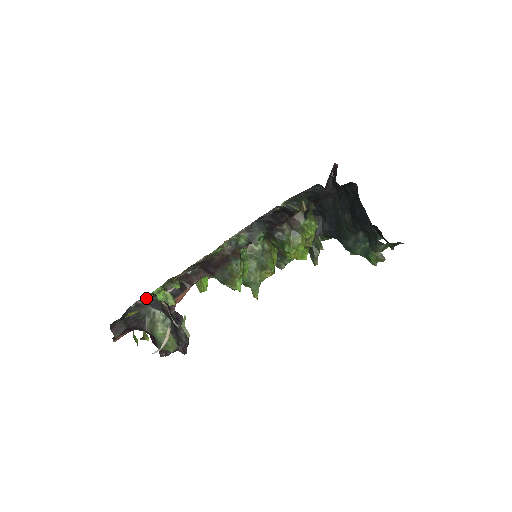
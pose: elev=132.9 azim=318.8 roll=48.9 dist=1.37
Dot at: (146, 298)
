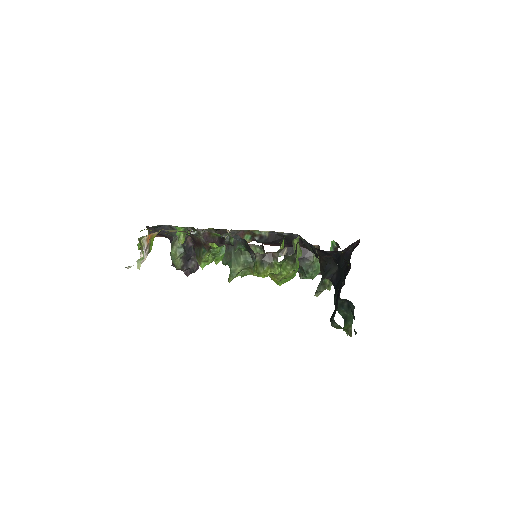
Dot at: occluded
